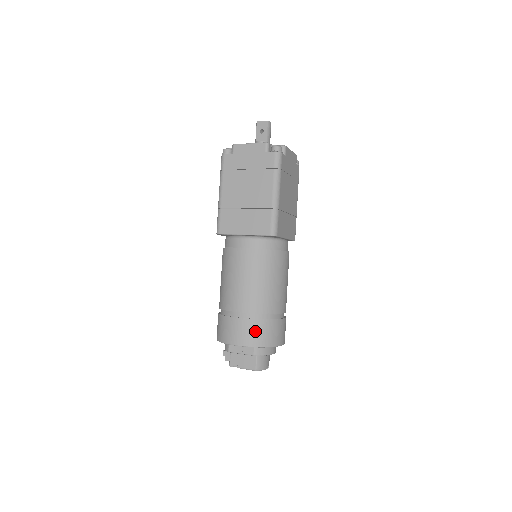
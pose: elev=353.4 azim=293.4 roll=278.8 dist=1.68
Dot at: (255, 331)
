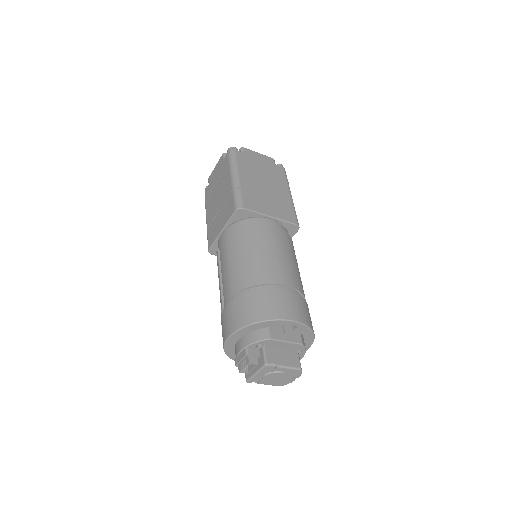
Dot at: (306, 310)
